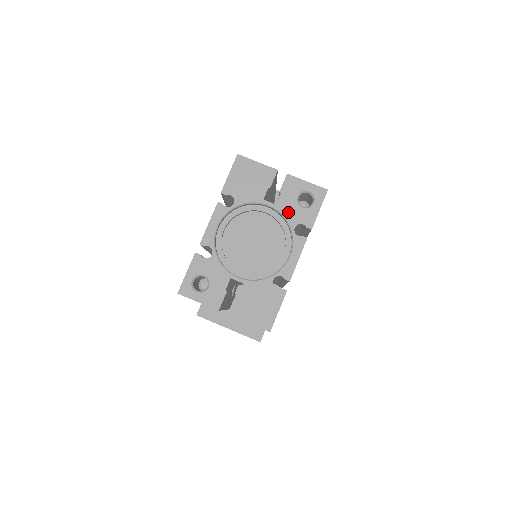
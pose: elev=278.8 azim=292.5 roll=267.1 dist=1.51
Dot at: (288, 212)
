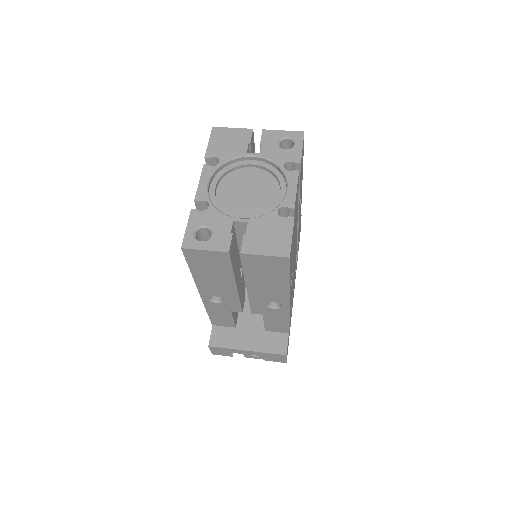
Dot at: (273, 156)
